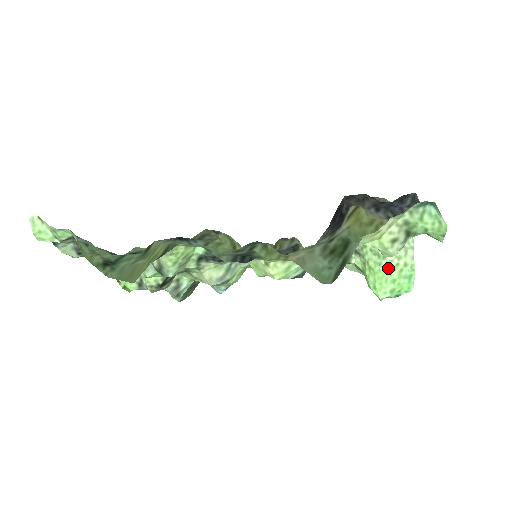
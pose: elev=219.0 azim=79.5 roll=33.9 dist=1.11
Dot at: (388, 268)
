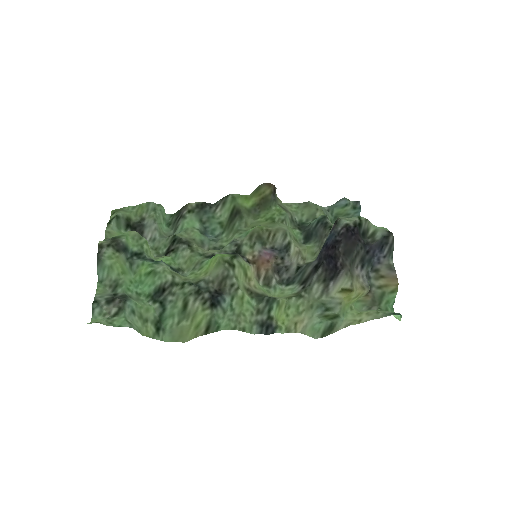
Dot at: occluded
